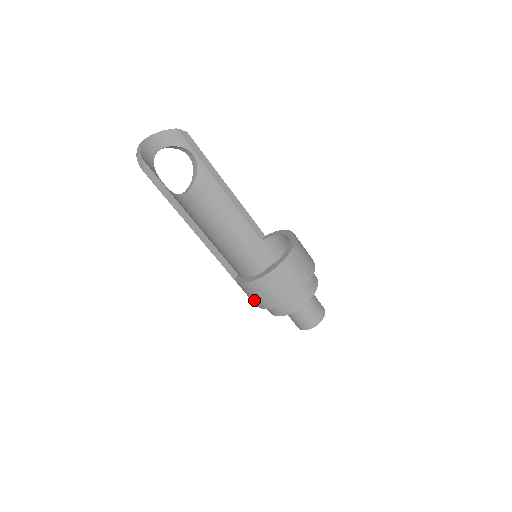
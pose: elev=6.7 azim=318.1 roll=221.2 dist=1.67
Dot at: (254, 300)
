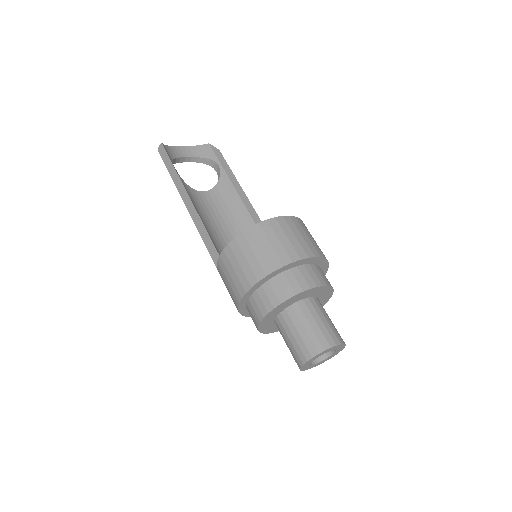
Dot at: (232, 289)
